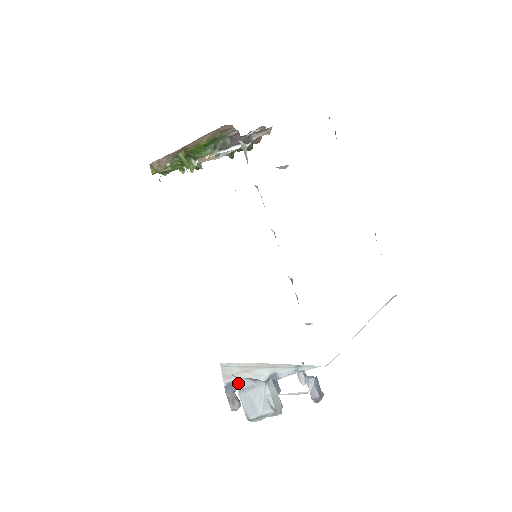
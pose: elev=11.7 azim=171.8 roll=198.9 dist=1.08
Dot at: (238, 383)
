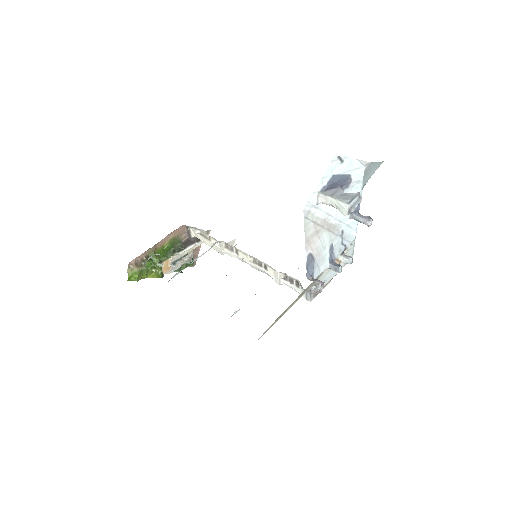
Dot at: (326, 194)
